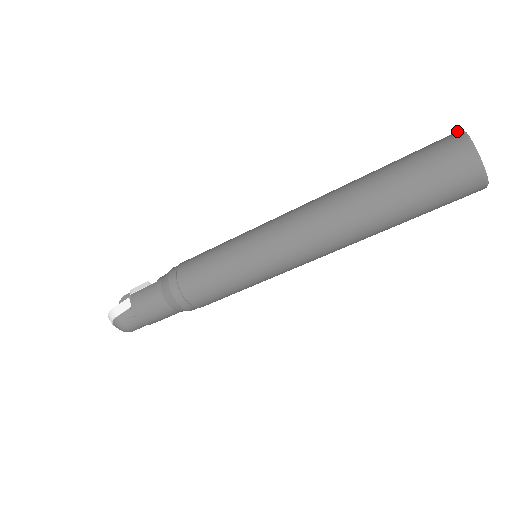
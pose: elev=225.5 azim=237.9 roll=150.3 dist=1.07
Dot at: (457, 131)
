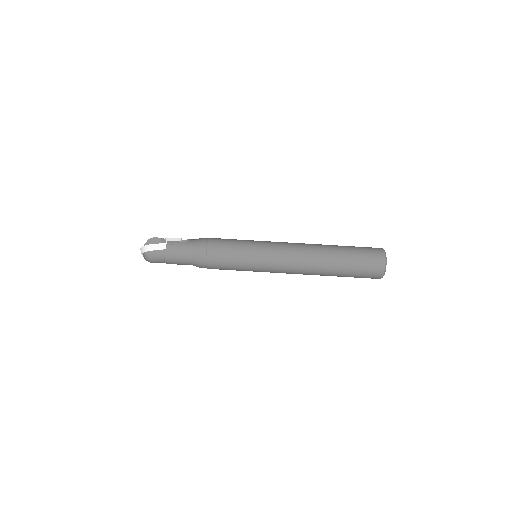
Dot at: (381, 248)
